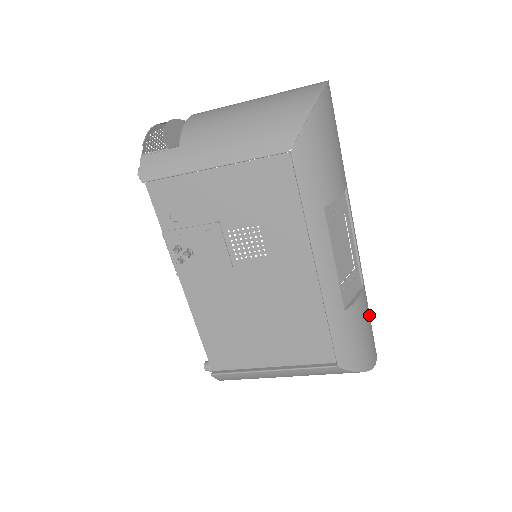
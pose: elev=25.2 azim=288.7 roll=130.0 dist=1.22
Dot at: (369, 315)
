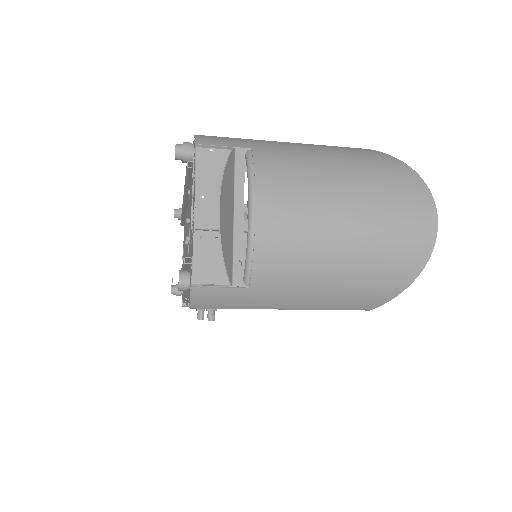
Dot at: occluded
